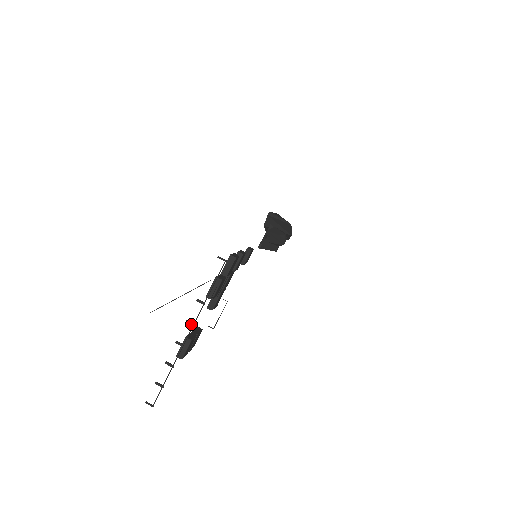
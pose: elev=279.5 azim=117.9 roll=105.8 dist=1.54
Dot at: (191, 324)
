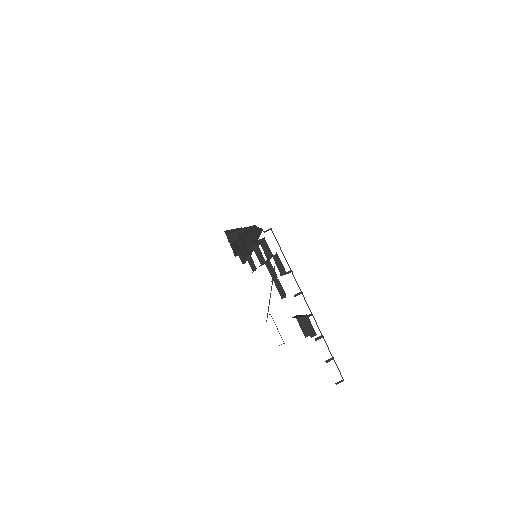
Dot at: (299, 294)
